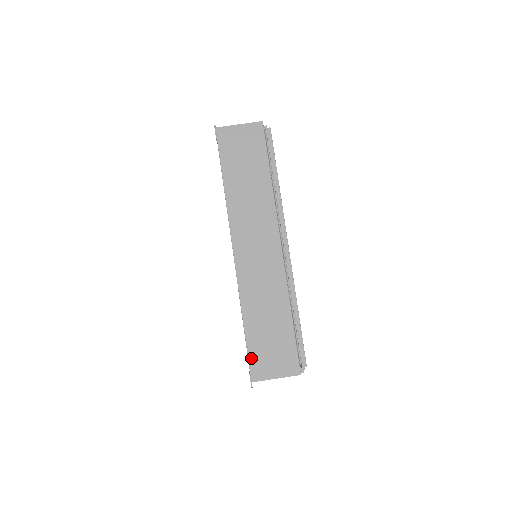
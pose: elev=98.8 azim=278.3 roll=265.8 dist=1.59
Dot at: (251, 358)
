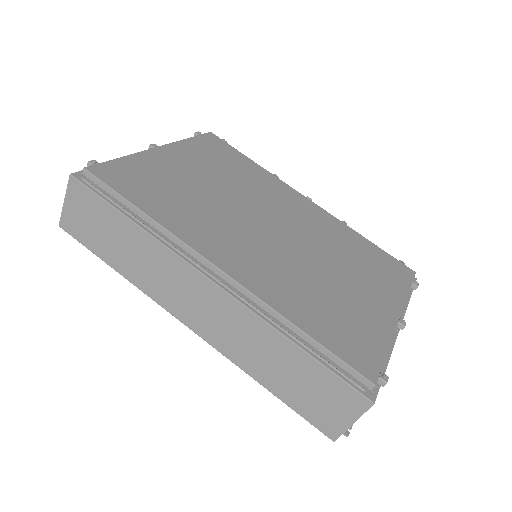
Dot at: (308, 418)
